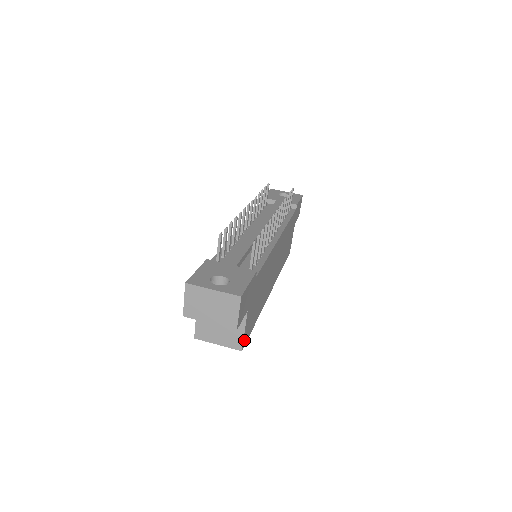
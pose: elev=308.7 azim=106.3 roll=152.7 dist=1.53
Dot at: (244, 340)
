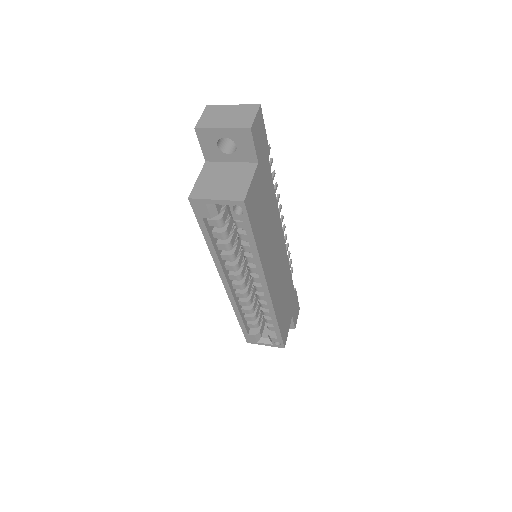
Dot at: (248, 197)
